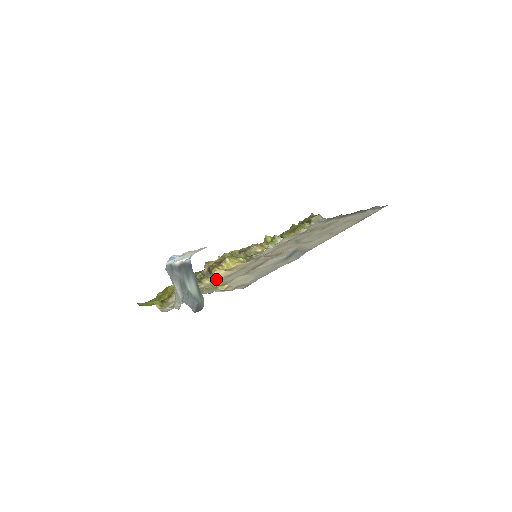
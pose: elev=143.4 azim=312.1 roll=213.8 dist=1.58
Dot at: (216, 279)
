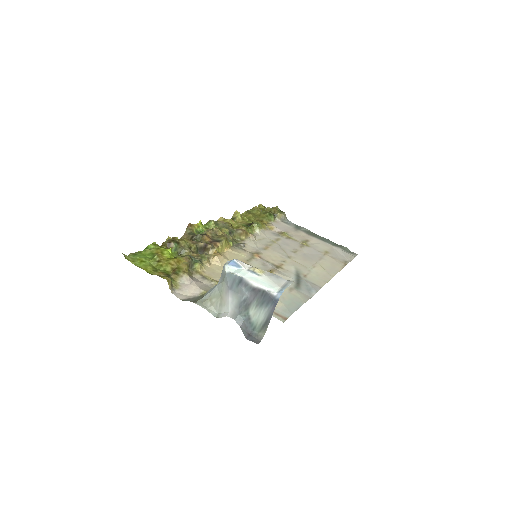
Dot at: (217, 266)
